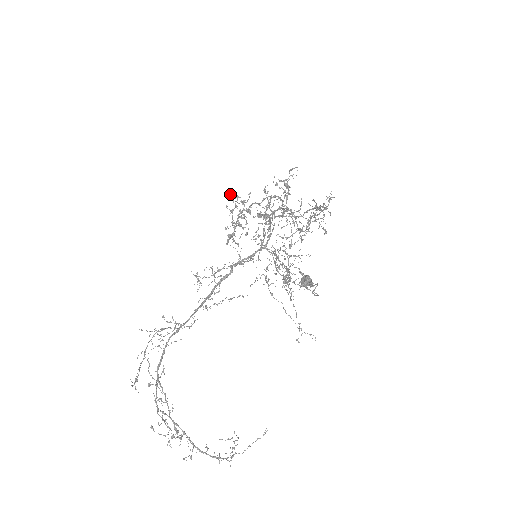
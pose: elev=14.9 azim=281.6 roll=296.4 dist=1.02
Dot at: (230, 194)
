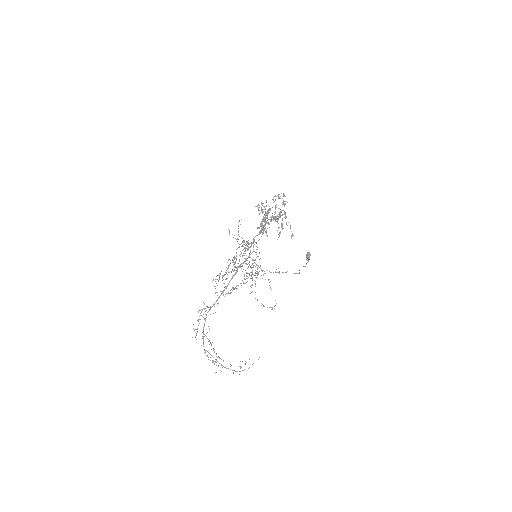
Dot at: occluded
